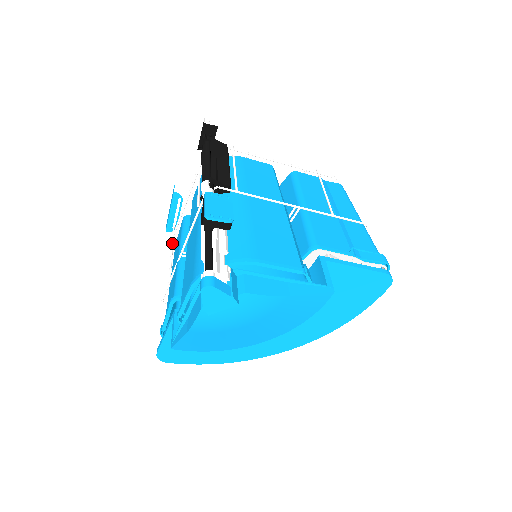
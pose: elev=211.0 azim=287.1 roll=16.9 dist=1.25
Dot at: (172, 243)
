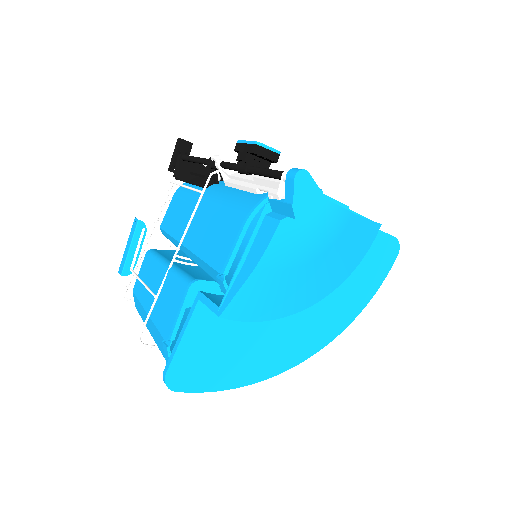
Dot at: (138, 277)
